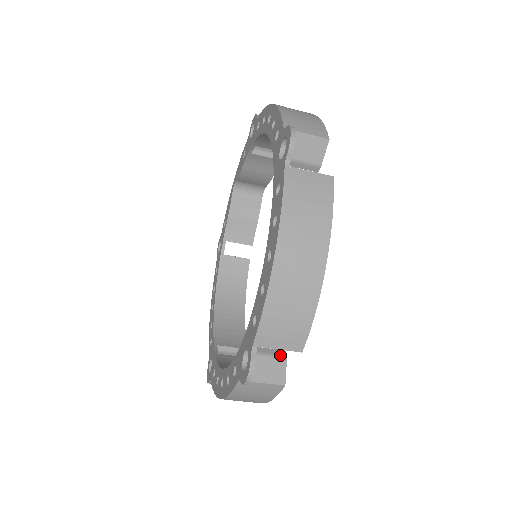
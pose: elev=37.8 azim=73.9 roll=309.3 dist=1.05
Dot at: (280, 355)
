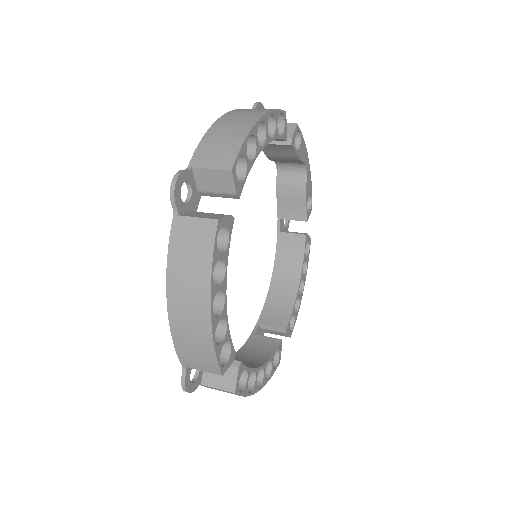
Dot at: (233, 366)
